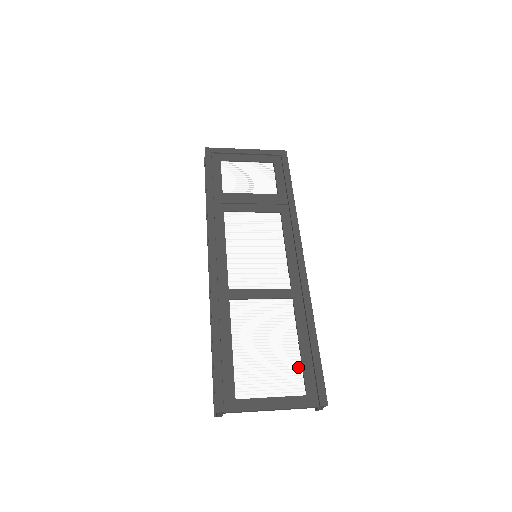
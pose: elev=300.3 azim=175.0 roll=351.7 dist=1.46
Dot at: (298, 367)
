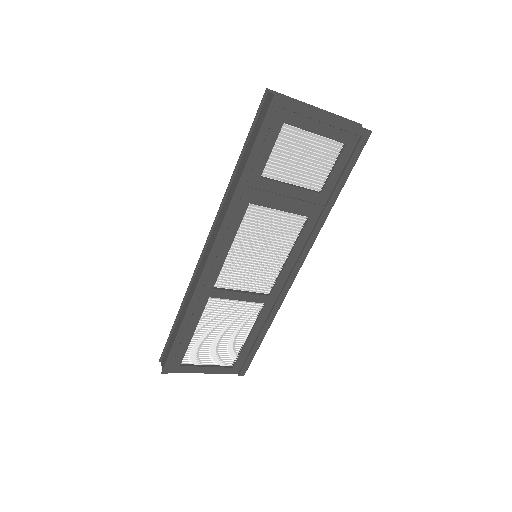
Dot at: (238, 350)
